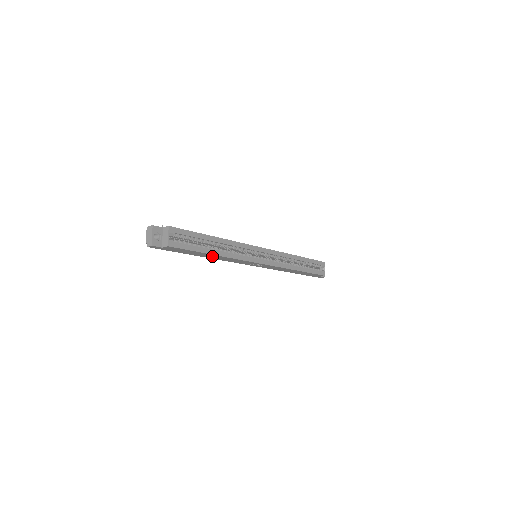
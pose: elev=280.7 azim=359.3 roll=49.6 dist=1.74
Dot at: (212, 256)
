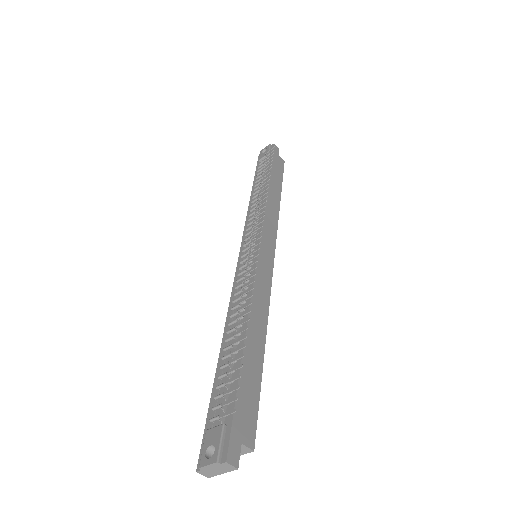
Dot at: occluded
